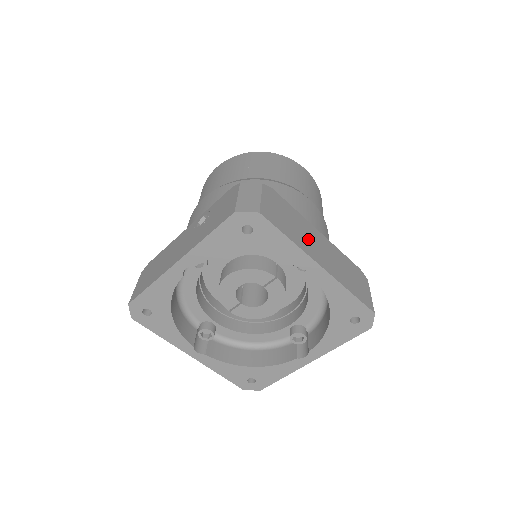
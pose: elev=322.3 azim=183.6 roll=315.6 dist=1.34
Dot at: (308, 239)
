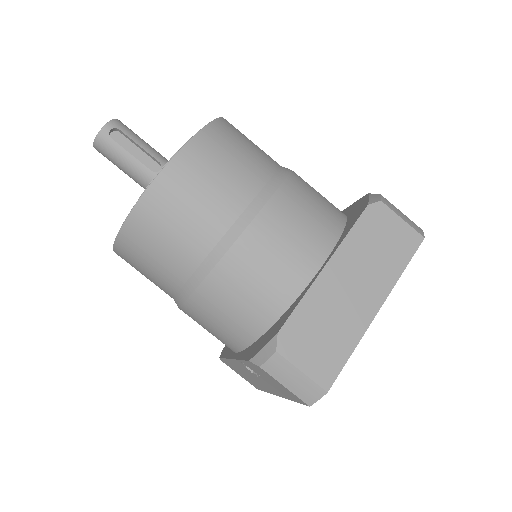
Dot at: (344, 307)
